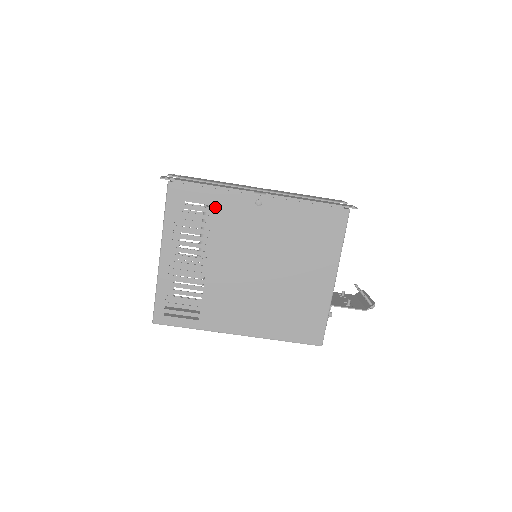
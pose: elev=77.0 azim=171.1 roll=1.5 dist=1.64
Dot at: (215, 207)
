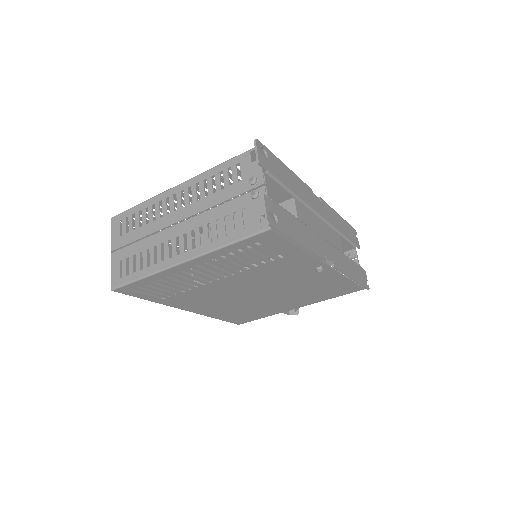
Dot at: (283, 258)
